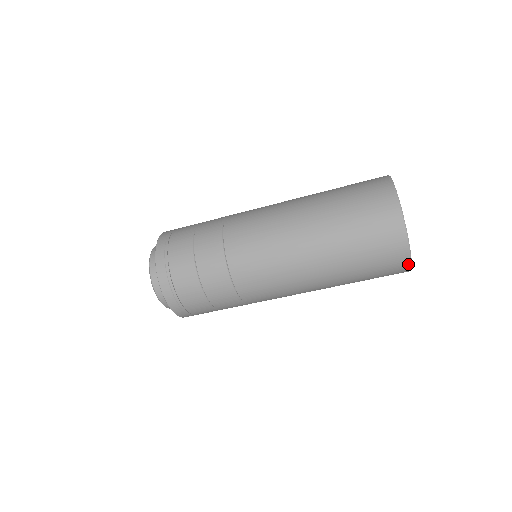
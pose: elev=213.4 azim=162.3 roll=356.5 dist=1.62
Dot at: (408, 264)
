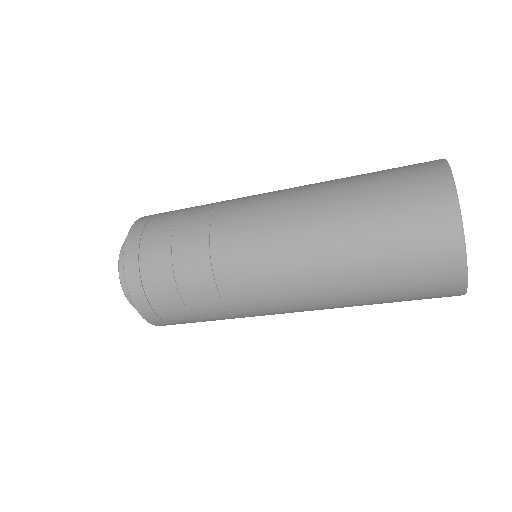
Dot at: (461, 260)
